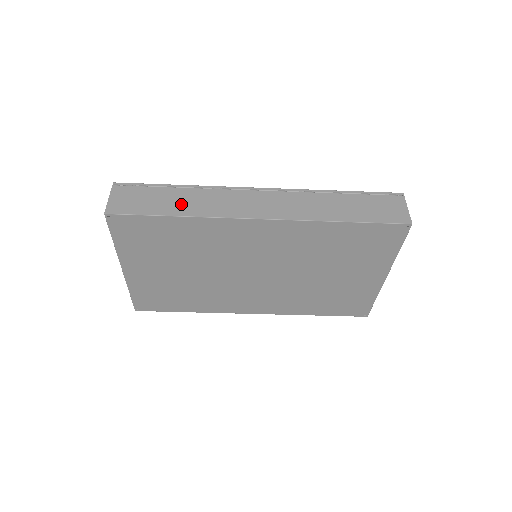
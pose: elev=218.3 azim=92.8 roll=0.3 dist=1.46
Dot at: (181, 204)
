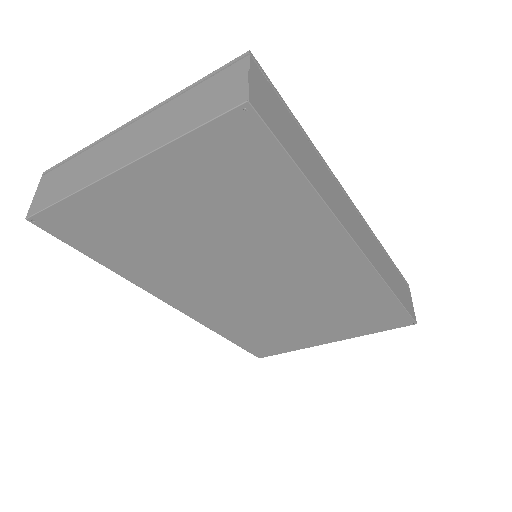
Dot at: (311, 166)
